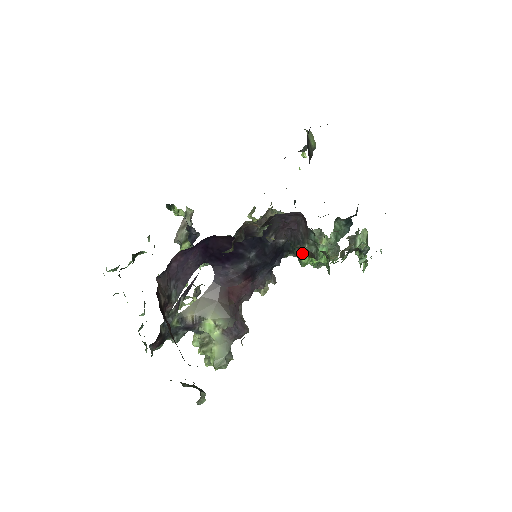
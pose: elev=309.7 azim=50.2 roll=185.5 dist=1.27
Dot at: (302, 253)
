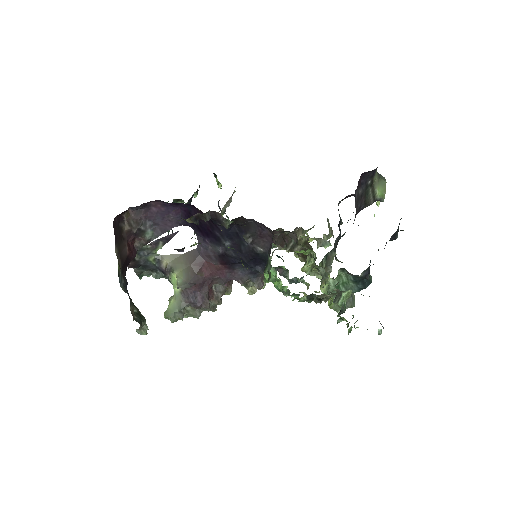
Dot at: occluded
